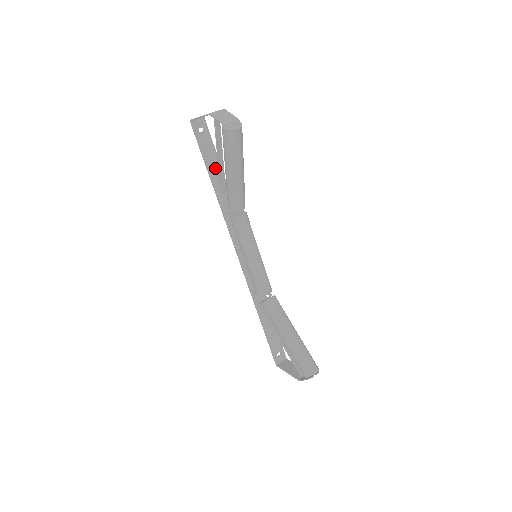
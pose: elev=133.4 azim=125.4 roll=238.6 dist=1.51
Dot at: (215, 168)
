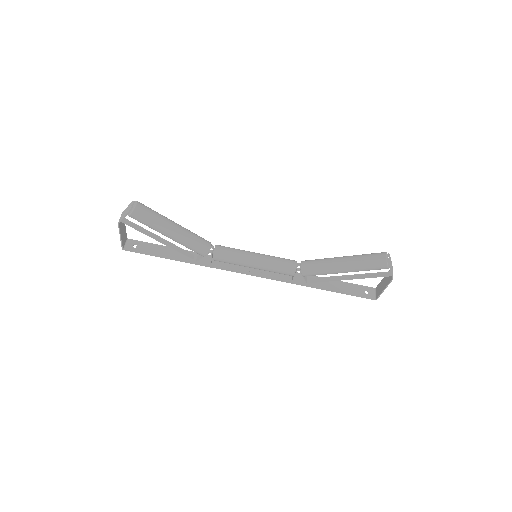
Dot at: (170, 252)
